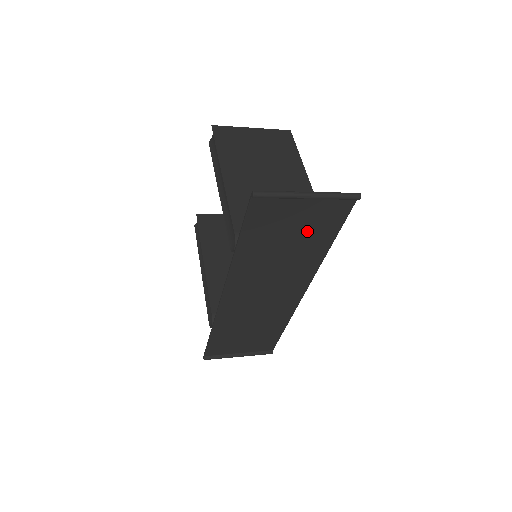
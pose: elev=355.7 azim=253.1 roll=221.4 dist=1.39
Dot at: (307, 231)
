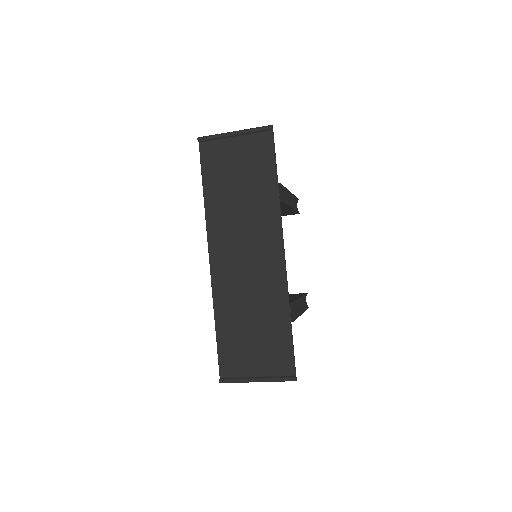
Dot at: (250, 170)
